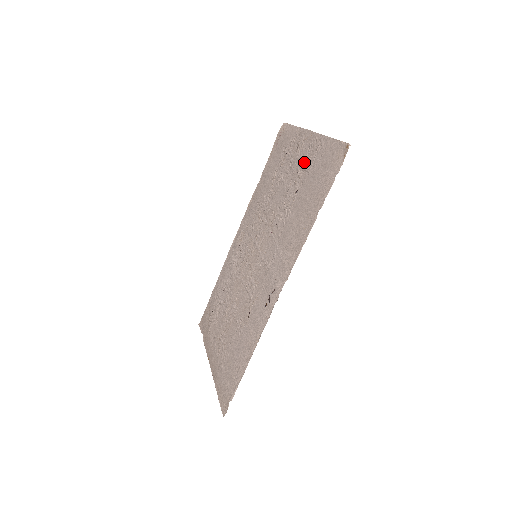
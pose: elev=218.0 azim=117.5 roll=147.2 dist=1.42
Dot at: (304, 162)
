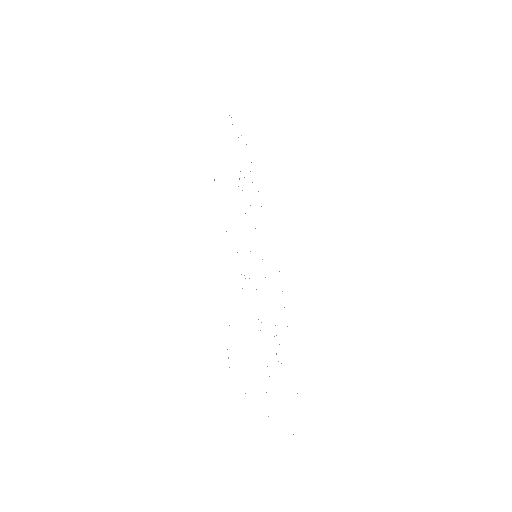
Dot at: occluded
